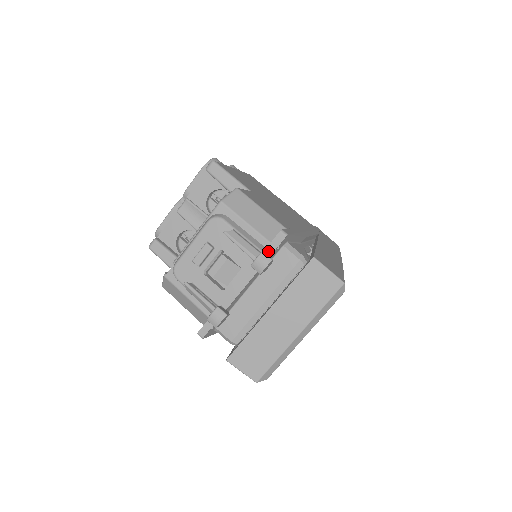
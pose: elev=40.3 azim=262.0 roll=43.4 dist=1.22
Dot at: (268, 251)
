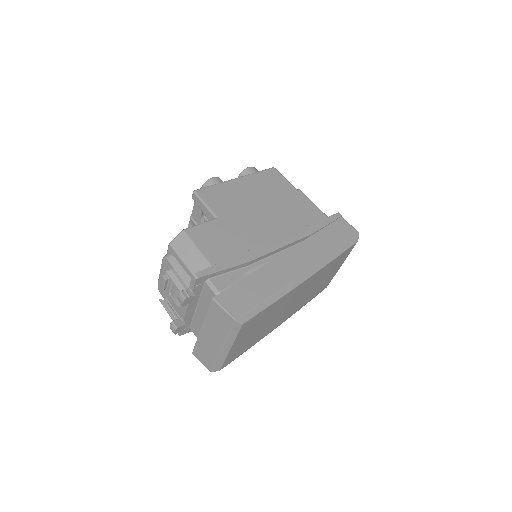
Dot at: (191, 288)
